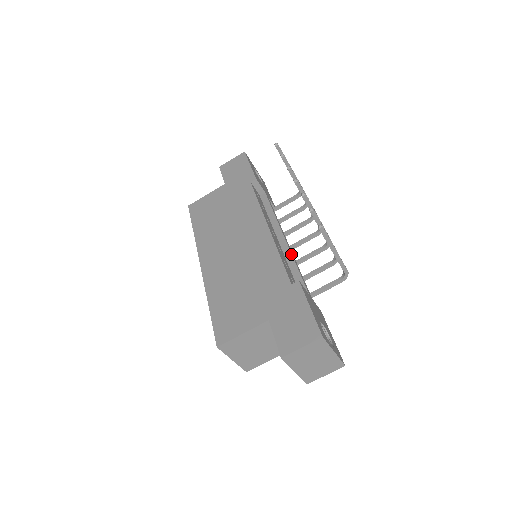
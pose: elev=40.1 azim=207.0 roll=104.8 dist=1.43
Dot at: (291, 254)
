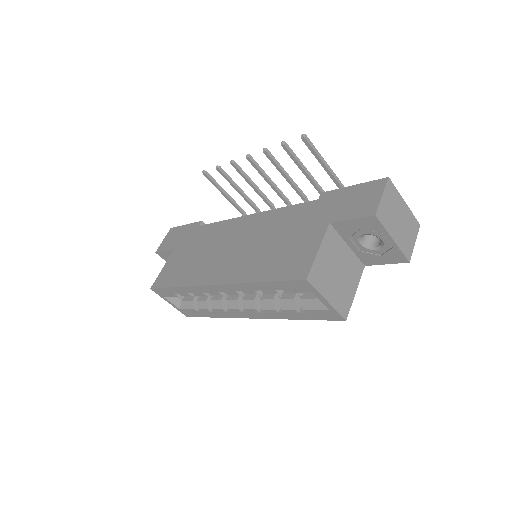
Dot at: occluded
